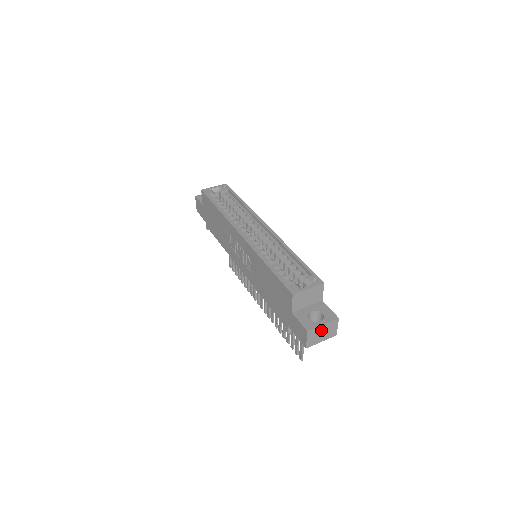
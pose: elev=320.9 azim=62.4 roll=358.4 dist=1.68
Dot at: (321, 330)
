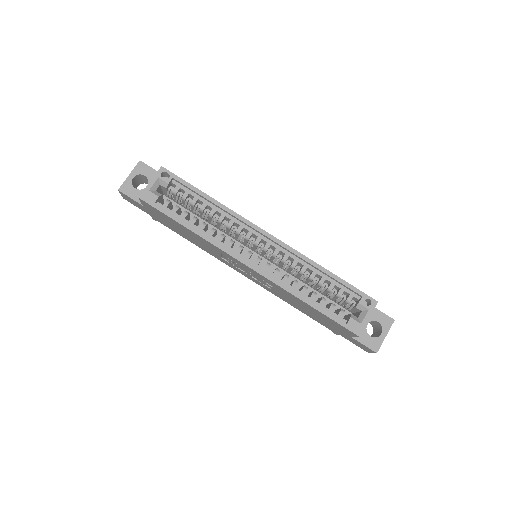
Dot at: occluded
